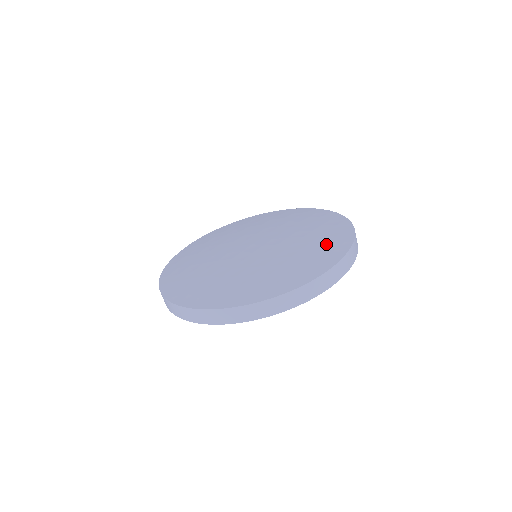
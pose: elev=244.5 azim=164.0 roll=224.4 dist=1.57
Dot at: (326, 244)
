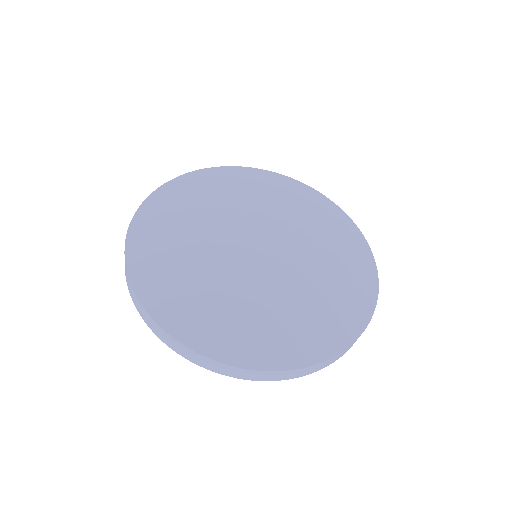
Dot at: (271, 337)
